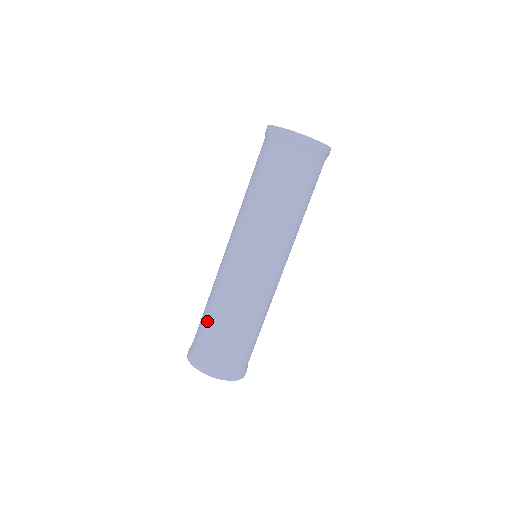
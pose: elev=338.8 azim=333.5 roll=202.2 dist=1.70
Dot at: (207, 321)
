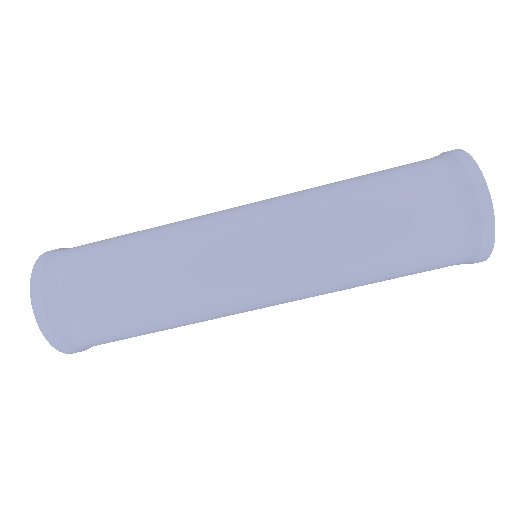
Dot at: (119, 237)
